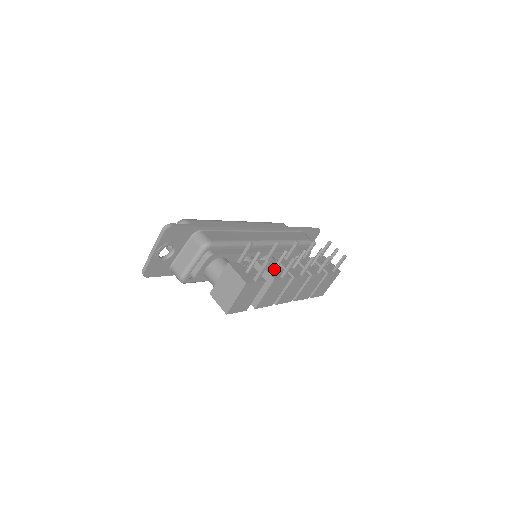
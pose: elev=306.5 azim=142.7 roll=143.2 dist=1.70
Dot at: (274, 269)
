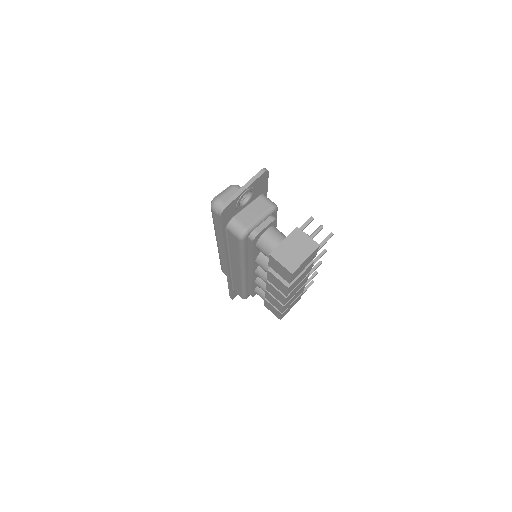
Dot at: occluded
